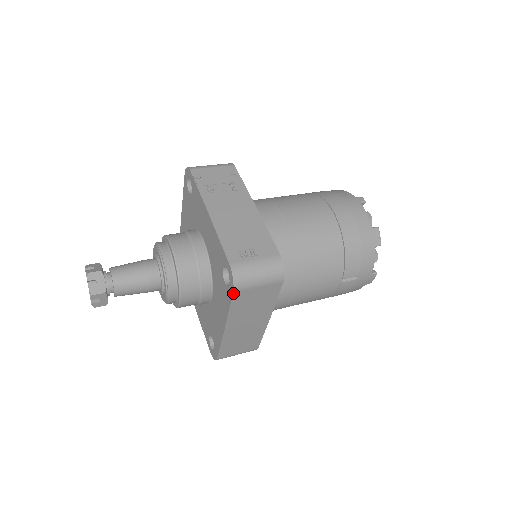
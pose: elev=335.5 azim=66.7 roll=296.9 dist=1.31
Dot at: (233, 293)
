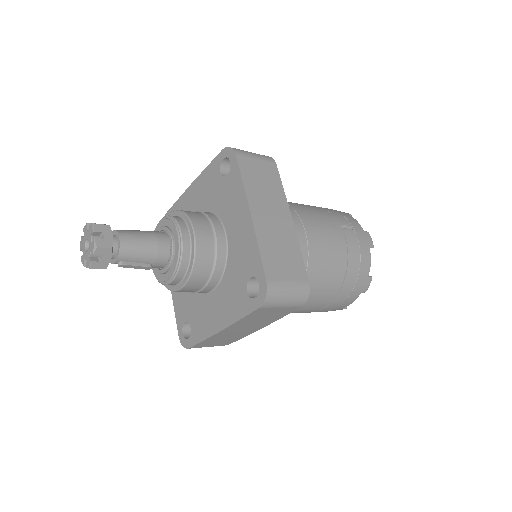
Dot at: (236, 157)
